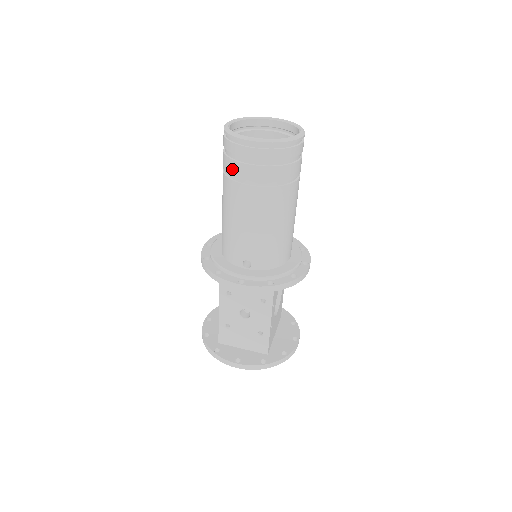
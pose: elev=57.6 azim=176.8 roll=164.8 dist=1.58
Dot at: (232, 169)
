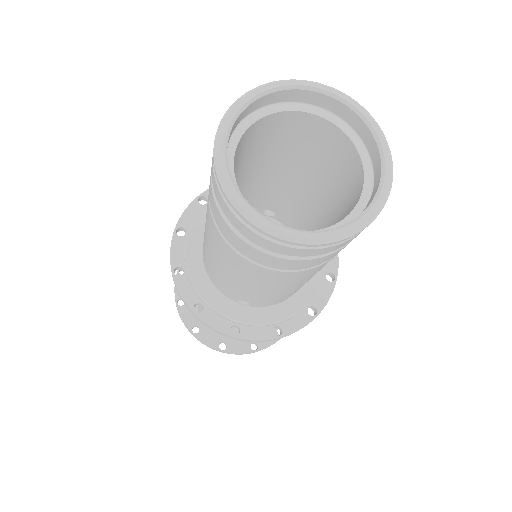
Dot at: (230, 237)
